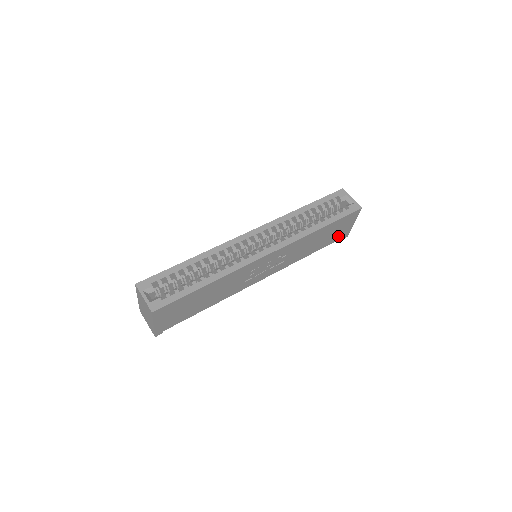
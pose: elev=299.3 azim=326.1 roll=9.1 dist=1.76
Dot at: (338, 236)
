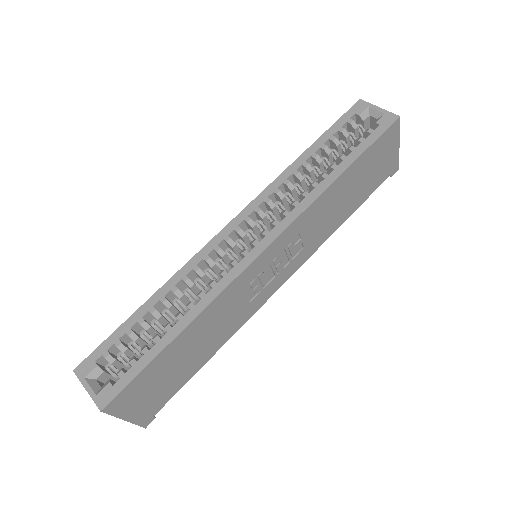
Dot at: (381, 176)
